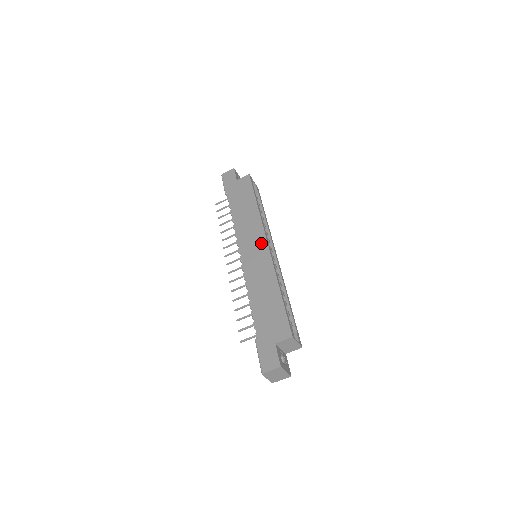
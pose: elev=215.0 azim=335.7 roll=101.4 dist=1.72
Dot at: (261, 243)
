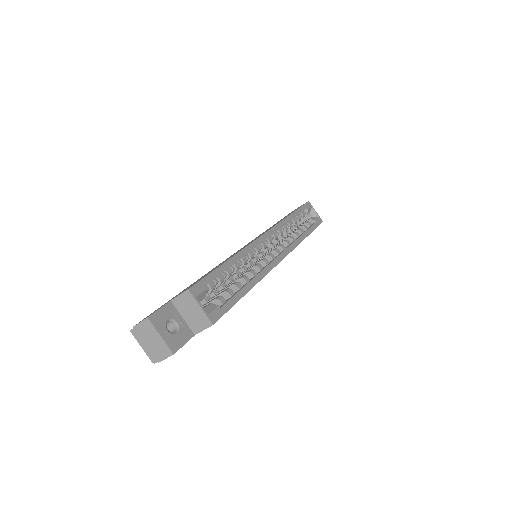
Dot at: occluded
